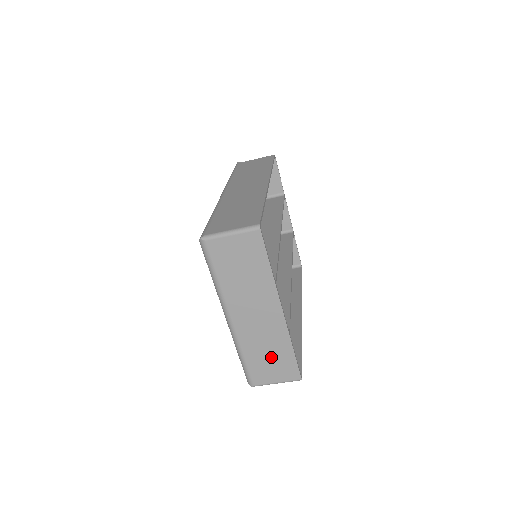
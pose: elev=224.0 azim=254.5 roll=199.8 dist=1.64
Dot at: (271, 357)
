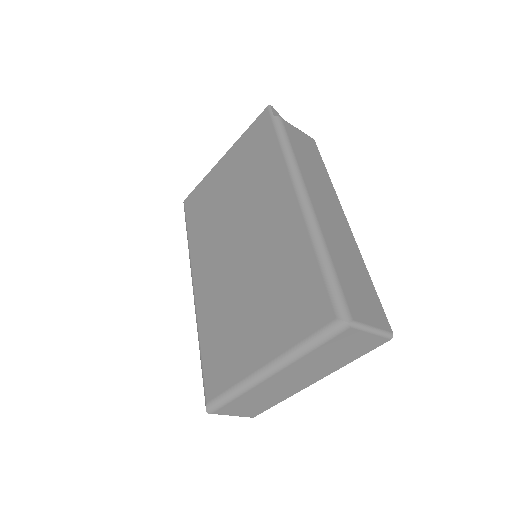
Dot at: (257, 403)
